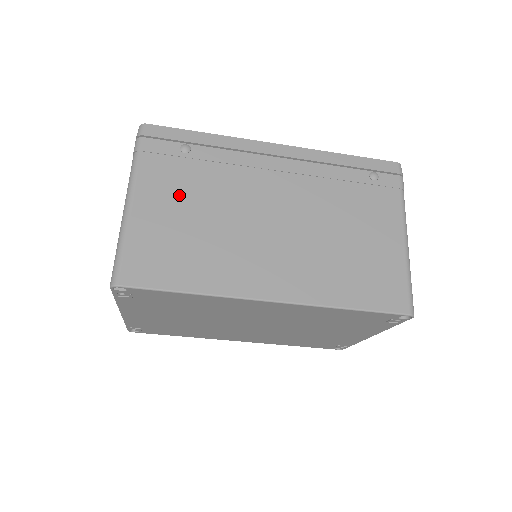
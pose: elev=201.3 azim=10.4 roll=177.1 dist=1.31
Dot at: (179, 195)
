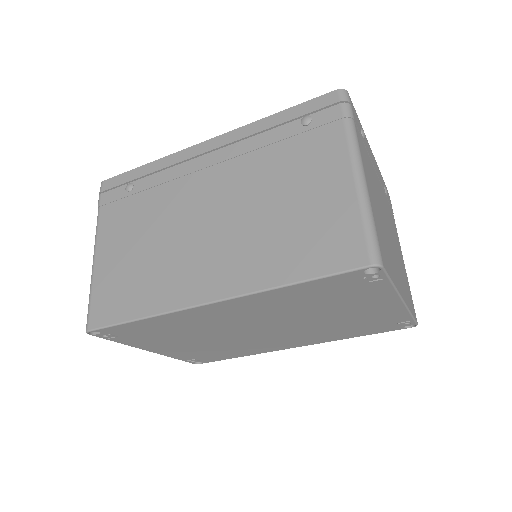
Dot at: (128, 231)
